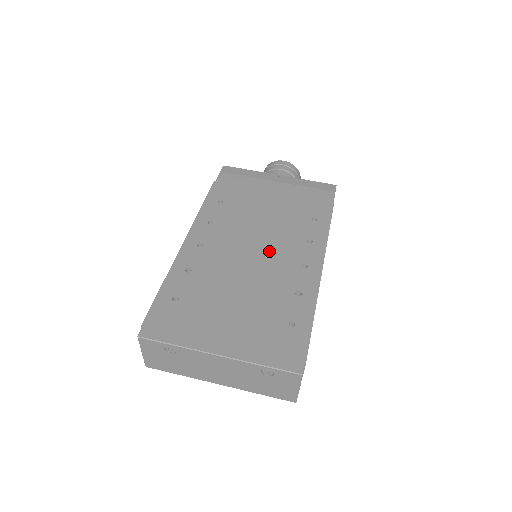
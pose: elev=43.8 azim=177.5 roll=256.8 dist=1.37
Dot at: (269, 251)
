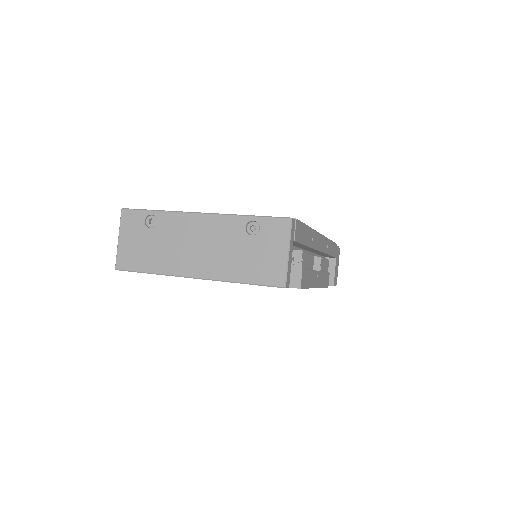
Dot at: occluded
